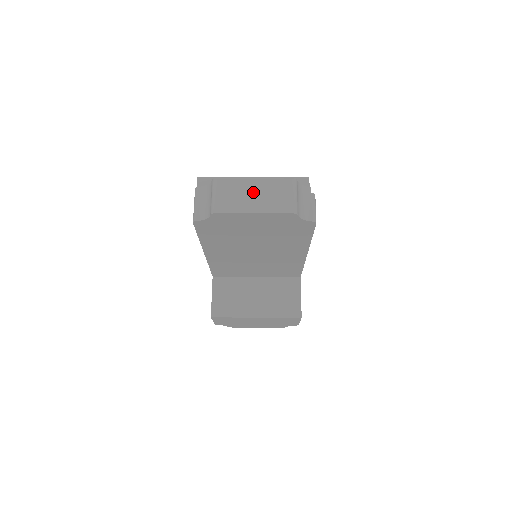
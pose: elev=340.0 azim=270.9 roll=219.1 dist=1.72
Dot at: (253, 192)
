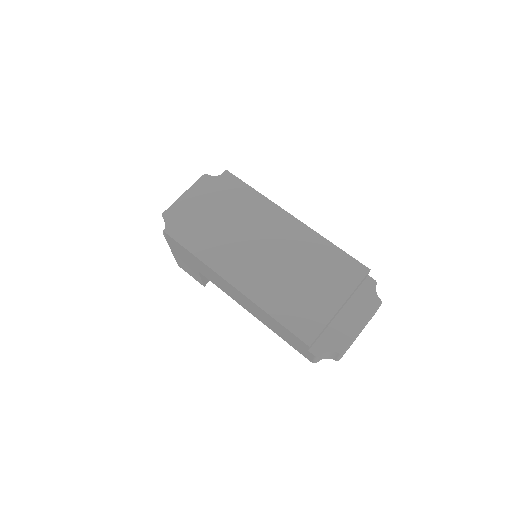
Dot at: occluded
